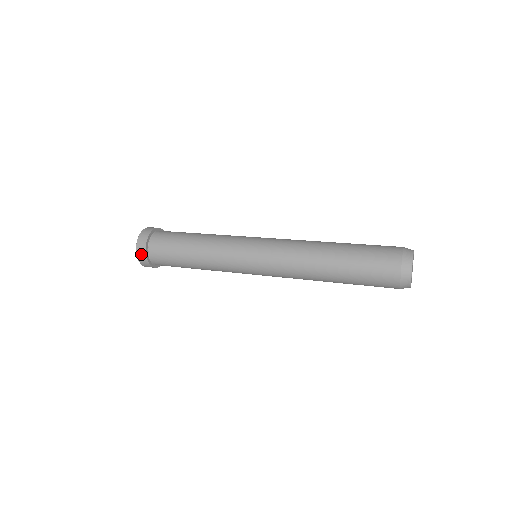
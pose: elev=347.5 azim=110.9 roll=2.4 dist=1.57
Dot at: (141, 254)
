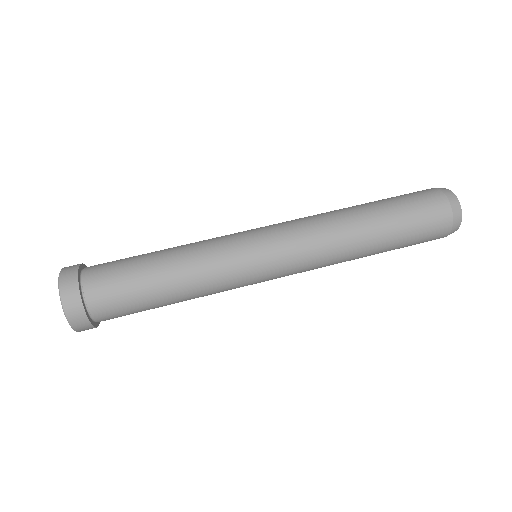
Dot at: occluded
